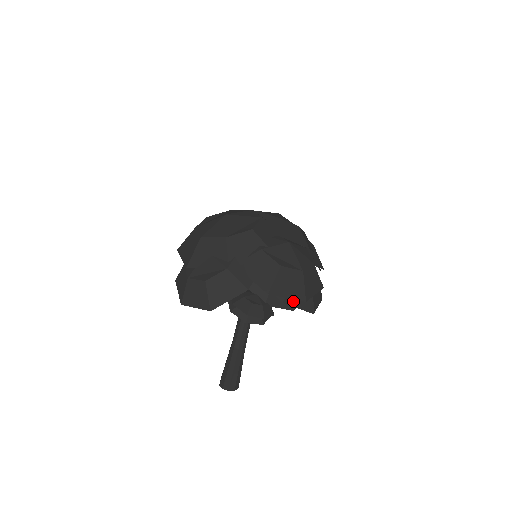
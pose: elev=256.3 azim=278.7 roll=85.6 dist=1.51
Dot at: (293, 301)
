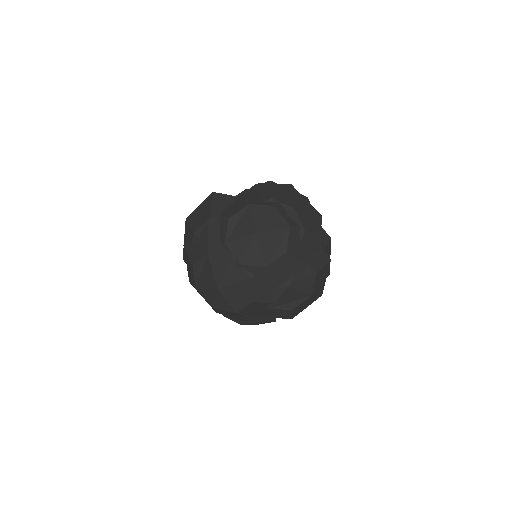
Dot at: occluded
